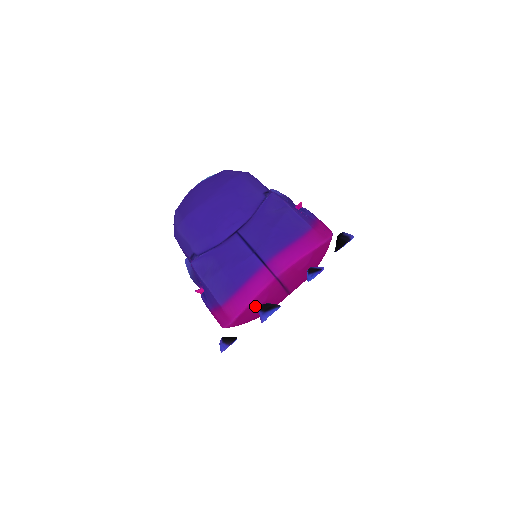
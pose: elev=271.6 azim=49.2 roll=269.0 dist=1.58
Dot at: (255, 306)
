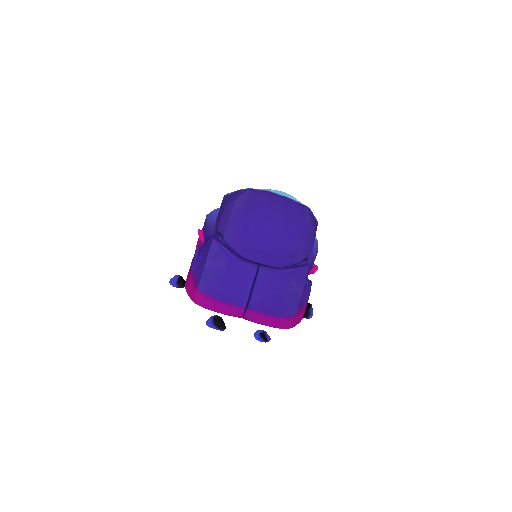
Dot at: occluded
